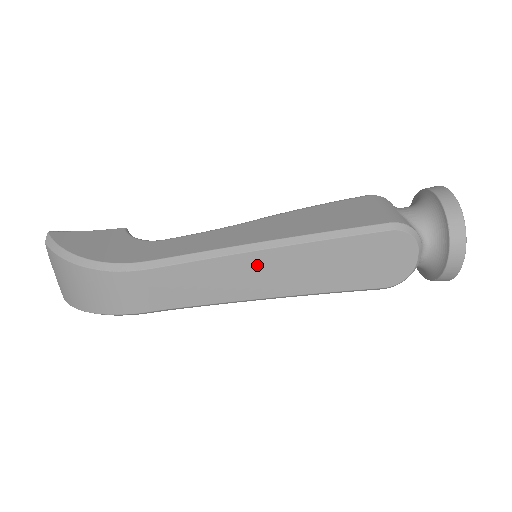
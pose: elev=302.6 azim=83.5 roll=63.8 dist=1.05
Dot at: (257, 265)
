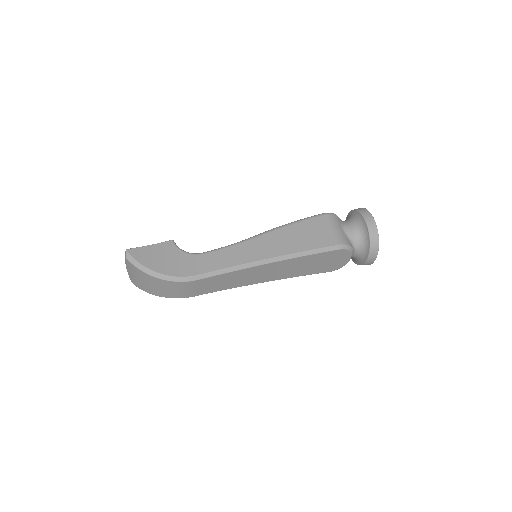
Dot at: (261, 270)
